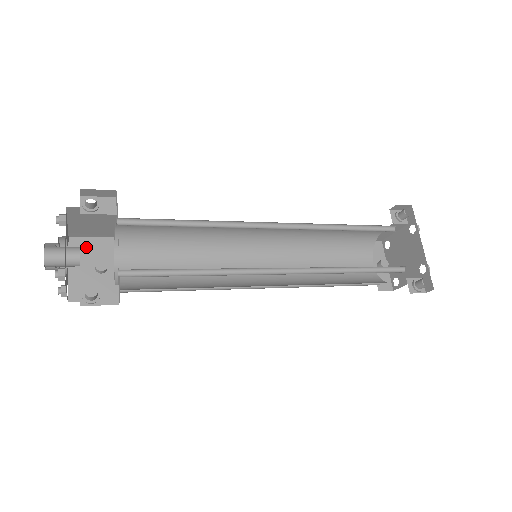
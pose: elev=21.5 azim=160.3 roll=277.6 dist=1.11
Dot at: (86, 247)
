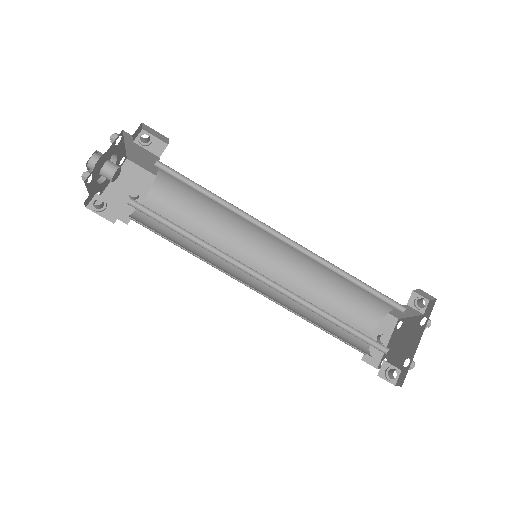
Dot at: (134, 173)
